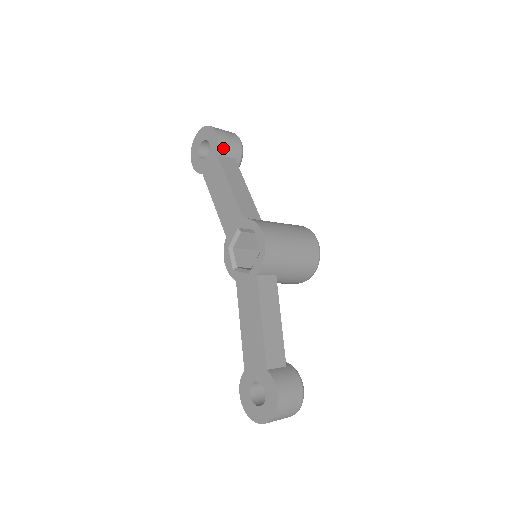
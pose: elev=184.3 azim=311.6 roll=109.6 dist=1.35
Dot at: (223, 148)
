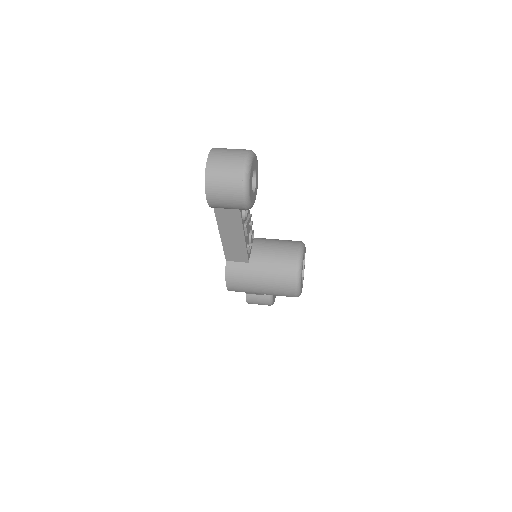
Dot at: occluded
